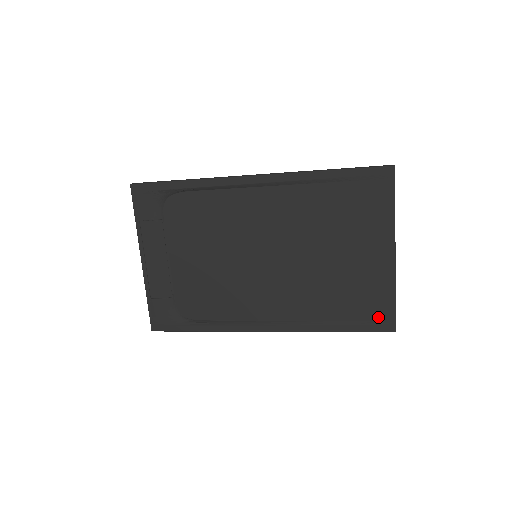
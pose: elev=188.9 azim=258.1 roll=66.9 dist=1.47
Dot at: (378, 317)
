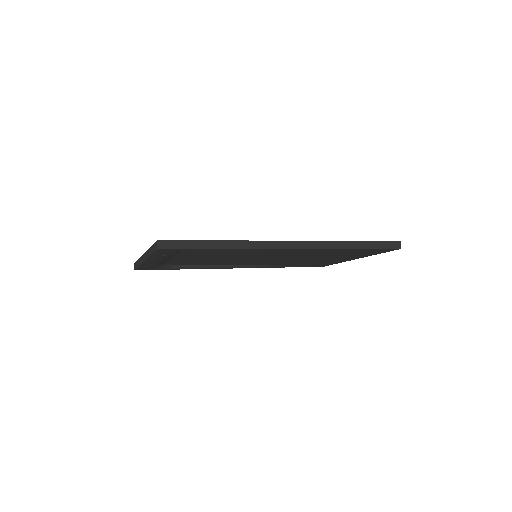
Dot at: (319, 265)
